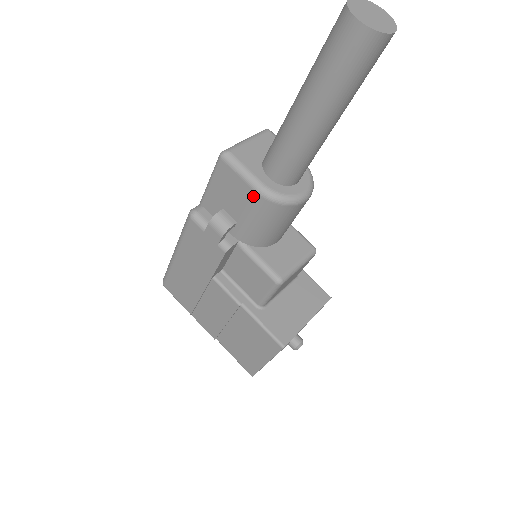
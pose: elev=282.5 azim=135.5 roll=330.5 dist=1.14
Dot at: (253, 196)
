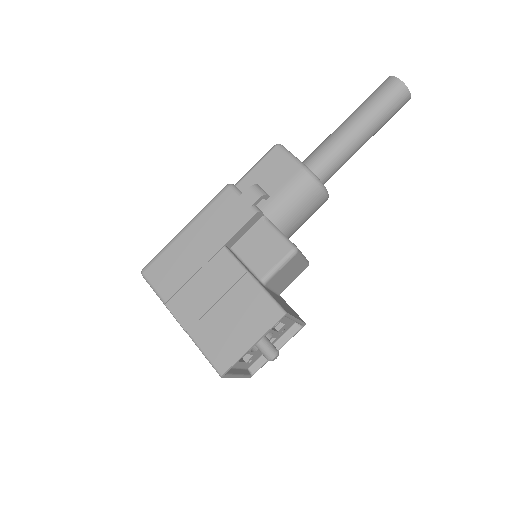
Dot at: (297, 172)
